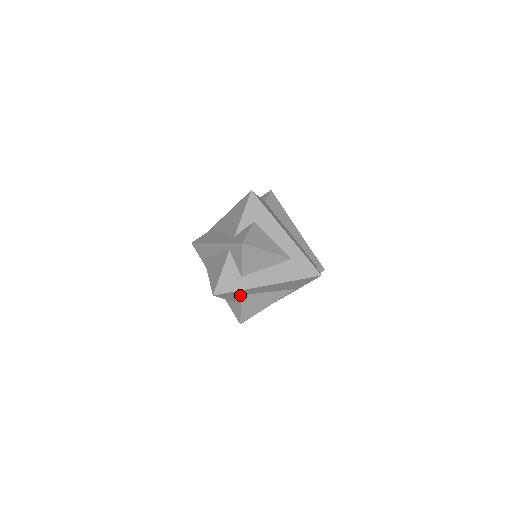
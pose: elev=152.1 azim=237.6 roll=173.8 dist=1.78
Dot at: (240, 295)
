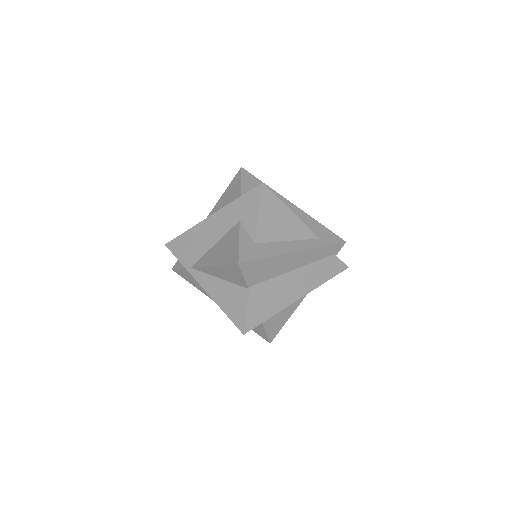
Dot at: occluded
